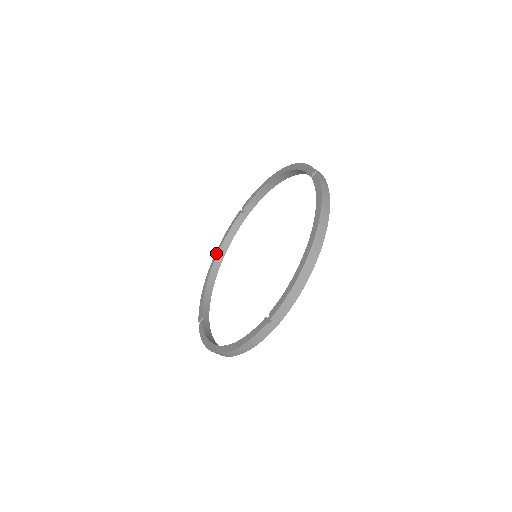
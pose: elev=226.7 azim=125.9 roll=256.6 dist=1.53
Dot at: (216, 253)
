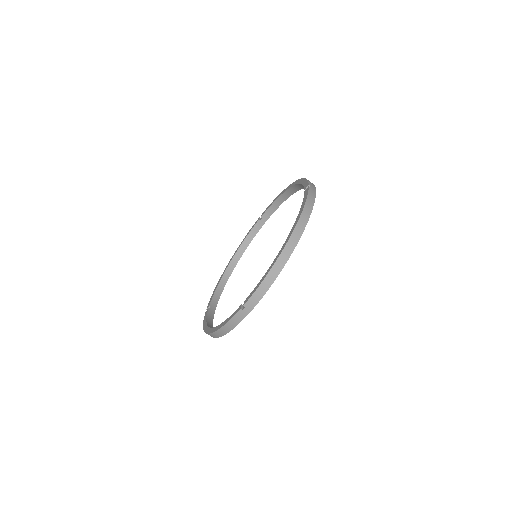
Dot at: (234, 253)
